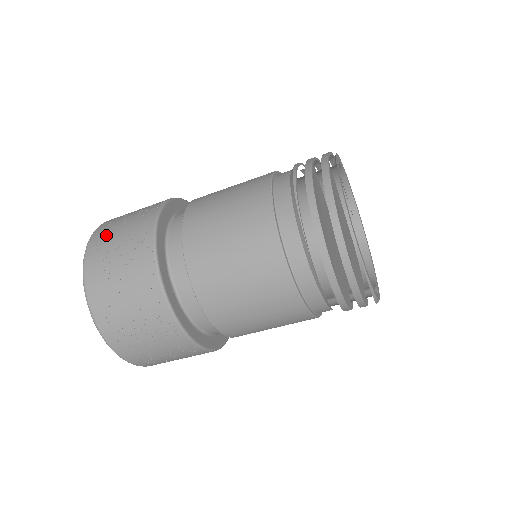
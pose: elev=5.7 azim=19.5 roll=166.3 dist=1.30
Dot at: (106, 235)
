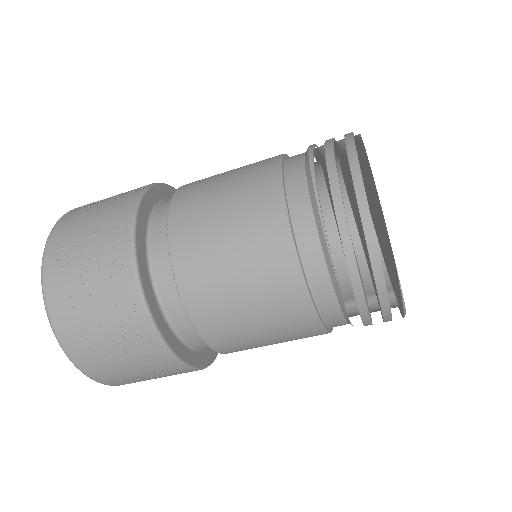
Dot at: (67, 246)
